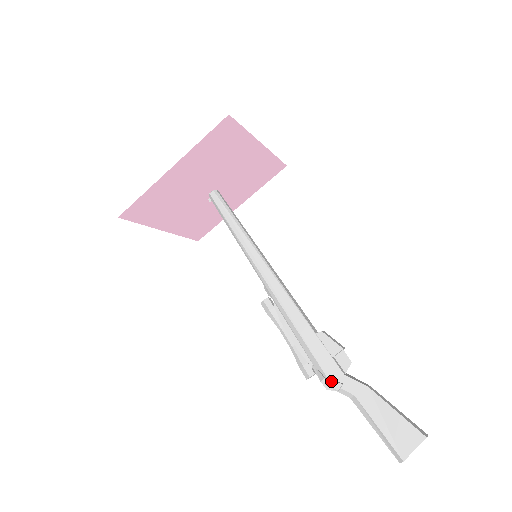
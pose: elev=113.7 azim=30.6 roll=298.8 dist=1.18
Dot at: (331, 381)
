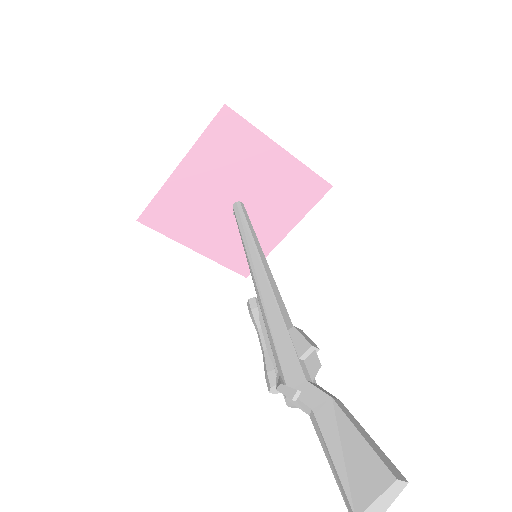
Dot at: (286, 387)
